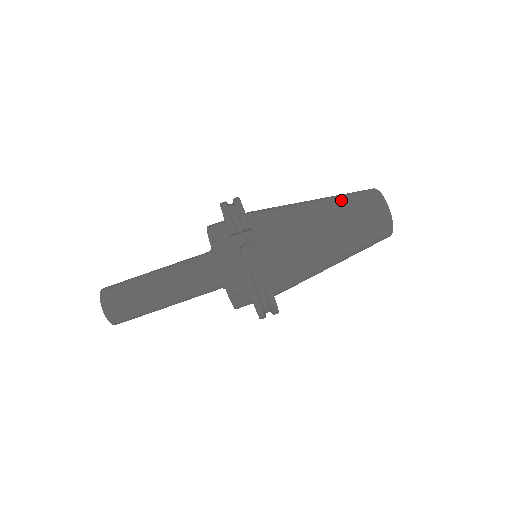
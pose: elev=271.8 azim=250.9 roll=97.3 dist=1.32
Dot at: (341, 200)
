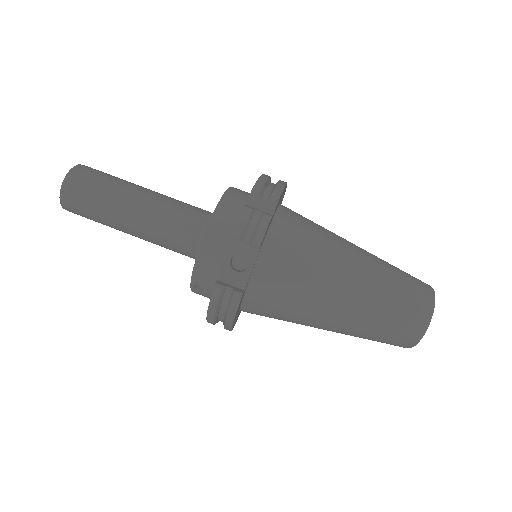
Dot at: (386, 281)
